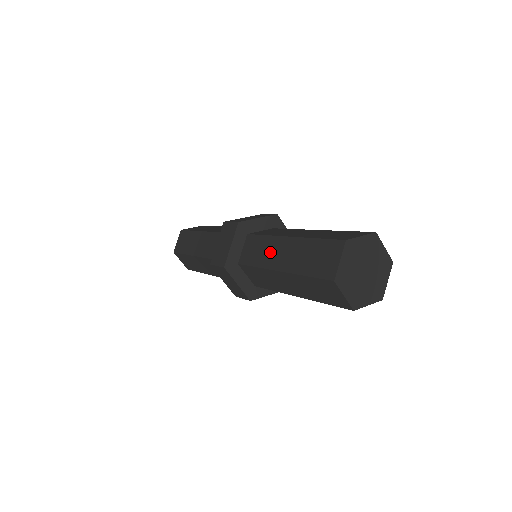
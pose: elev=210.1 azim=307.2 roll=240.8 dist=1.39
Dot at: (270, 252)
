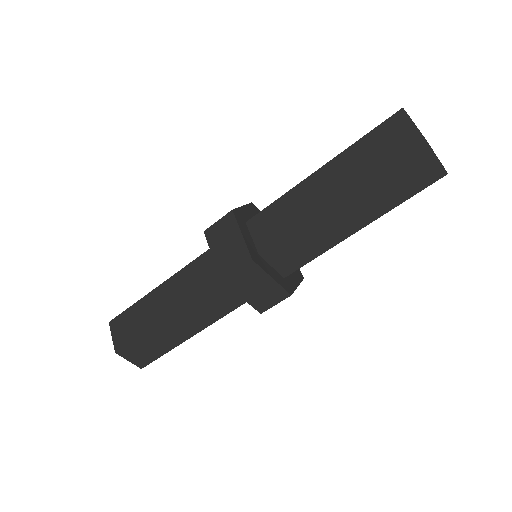
Dot at: (303, 202)
